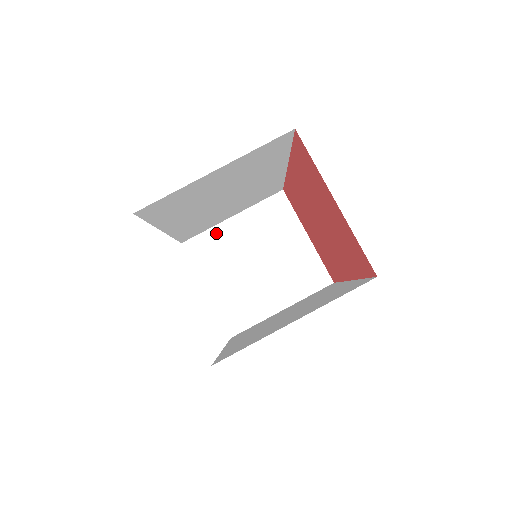
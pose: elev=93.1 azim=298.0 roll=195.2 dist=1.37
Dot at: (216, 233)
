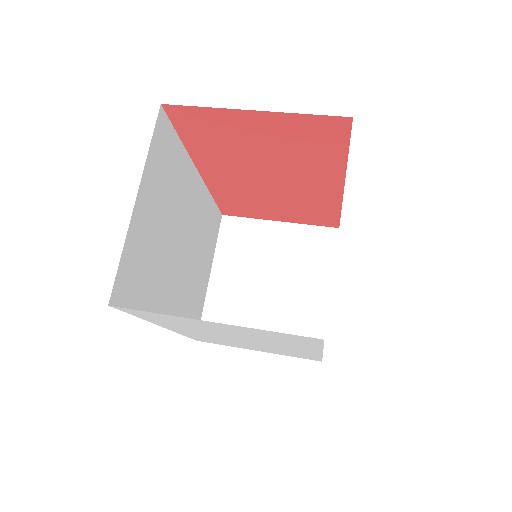
Dot at: (213, 301)
